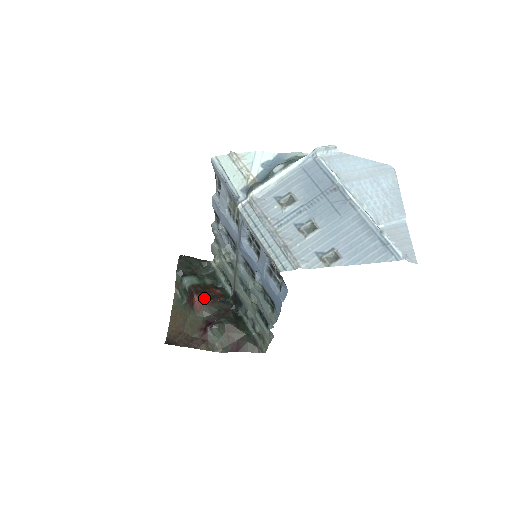
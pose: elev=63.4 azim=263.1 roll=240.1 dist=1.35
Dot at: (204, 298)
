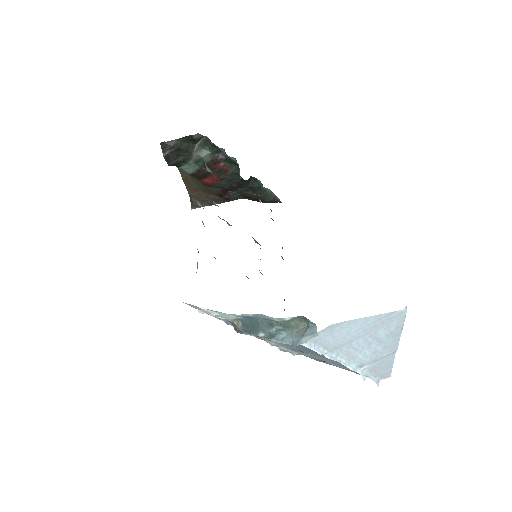
Dot at: (210, 179)
